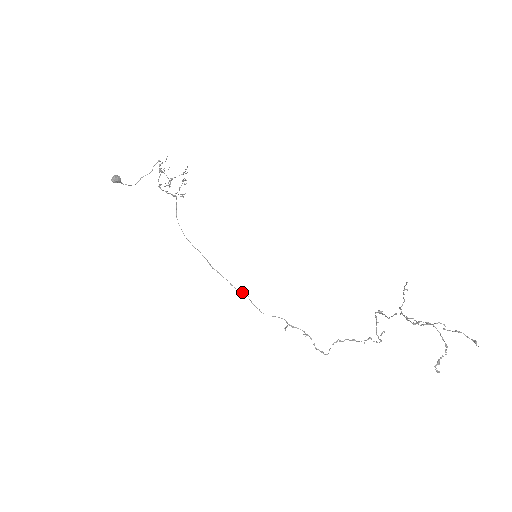
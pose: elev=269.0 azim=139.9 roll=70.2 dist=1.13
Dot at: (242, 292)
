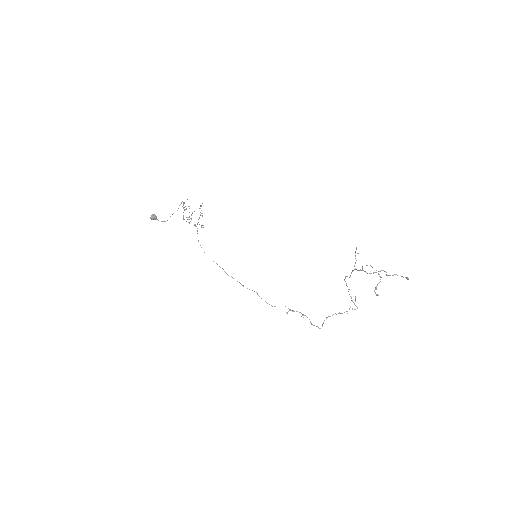
Dot at: (252, 290)
